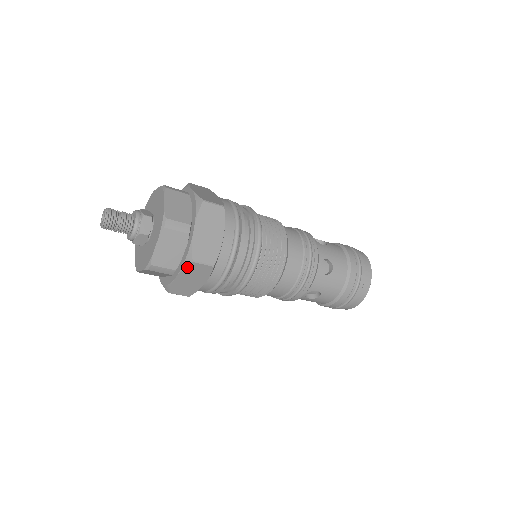
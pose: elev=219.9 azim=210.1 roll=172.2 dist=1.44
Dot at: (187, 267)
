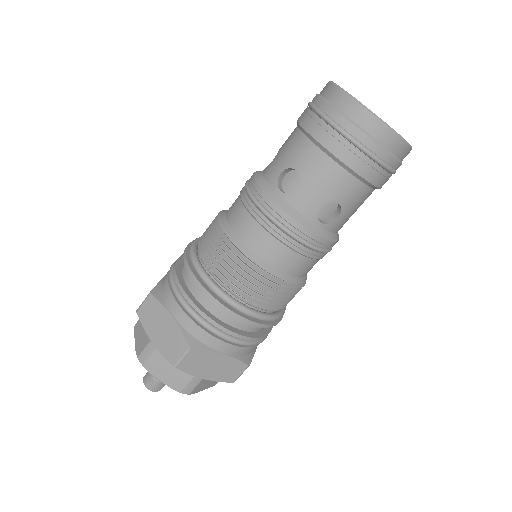
Dot at: occluded
